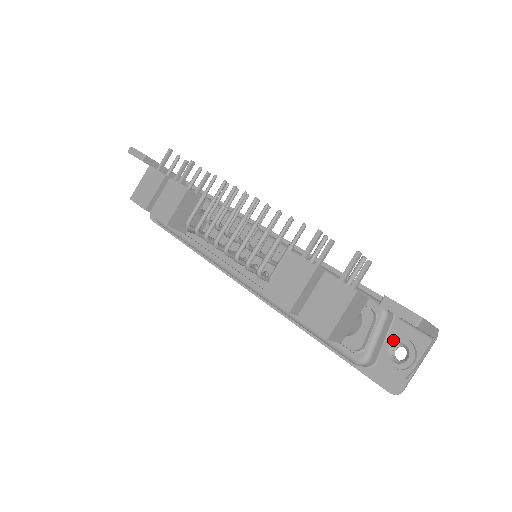
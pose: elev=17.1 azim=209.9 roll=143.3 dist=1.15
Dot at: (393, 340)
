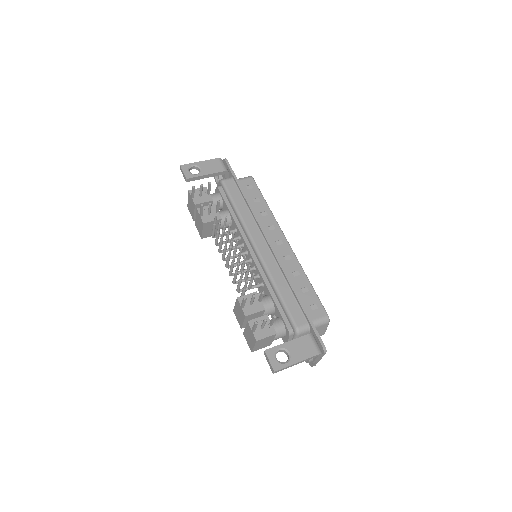
Dot at: occluded
